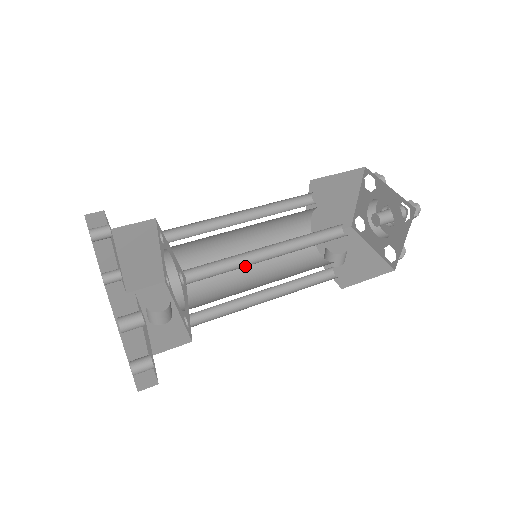
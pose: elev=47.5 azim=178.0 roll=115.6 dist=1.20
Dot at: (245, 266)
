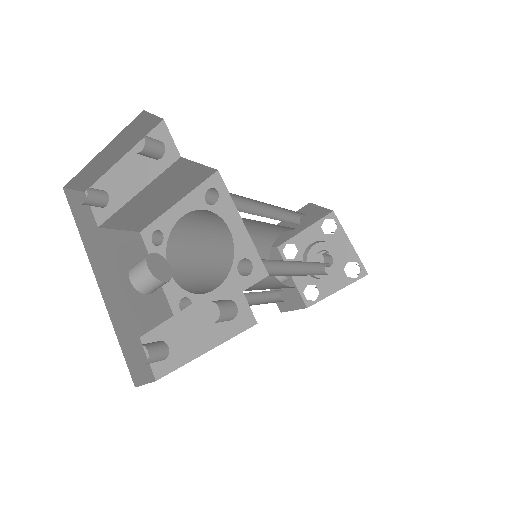
Dot at: (280, 275)
